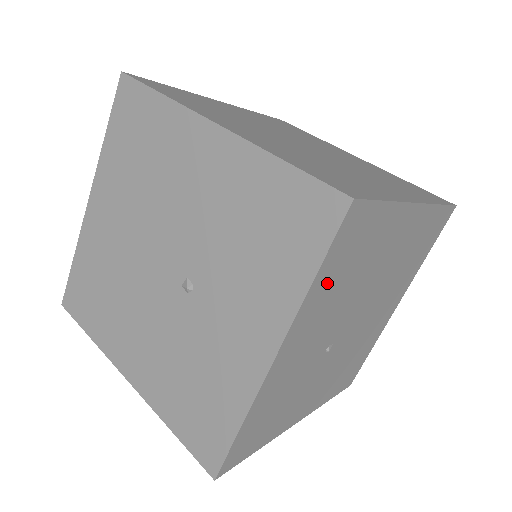
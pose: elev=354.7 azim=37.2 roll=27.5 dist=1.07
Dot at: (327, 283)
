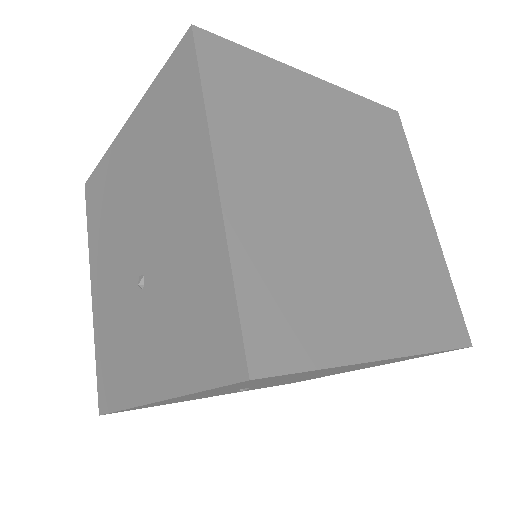
Dot at: (223, 388)
